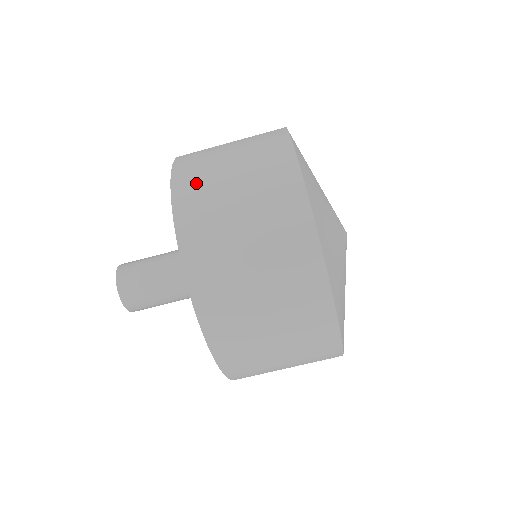
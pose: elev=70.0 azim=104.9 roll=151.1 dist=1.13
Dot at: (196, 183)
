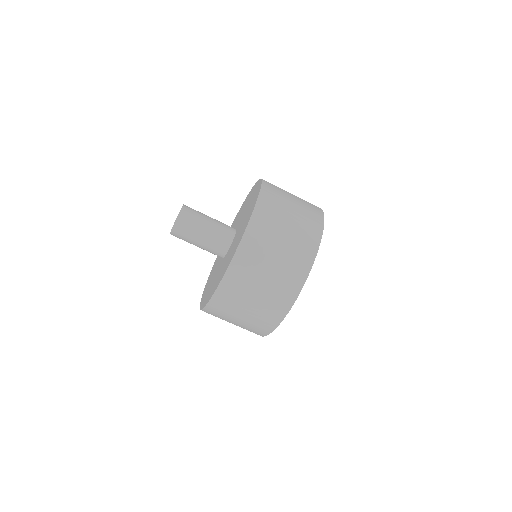
Dot at: (272, 202)
